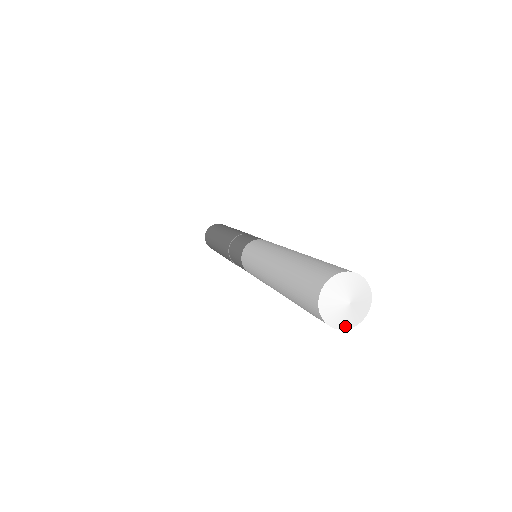
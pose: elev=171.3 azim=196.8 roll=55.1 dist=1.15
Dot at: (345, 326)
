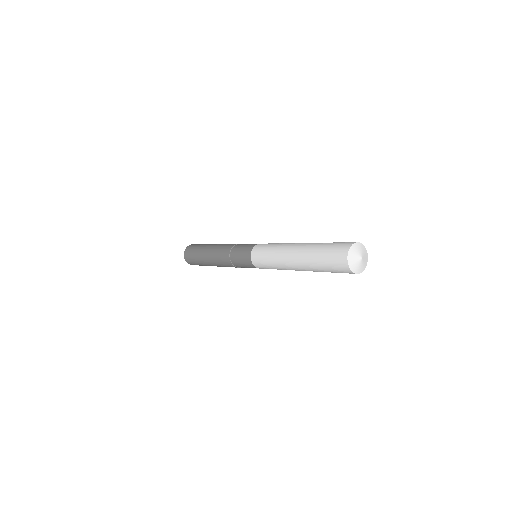
Dot at: (362, 270)
